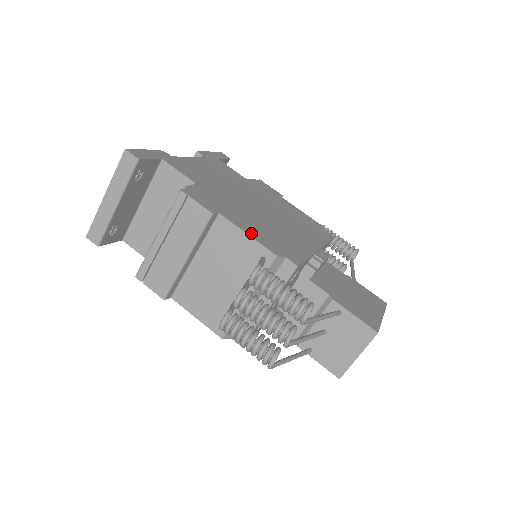
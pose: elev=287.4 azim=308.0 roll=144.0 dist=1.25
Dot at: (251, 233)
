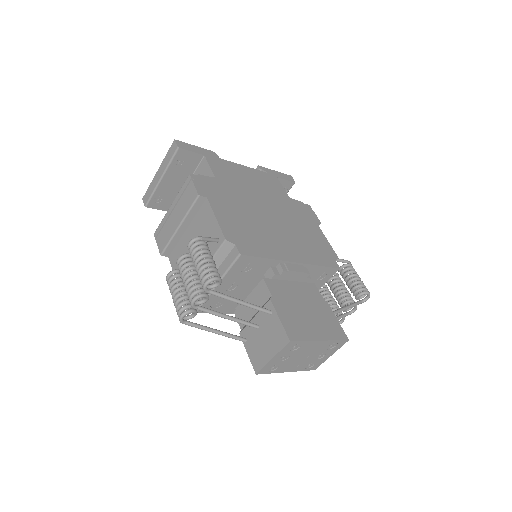
Dot at: (222, 219)
